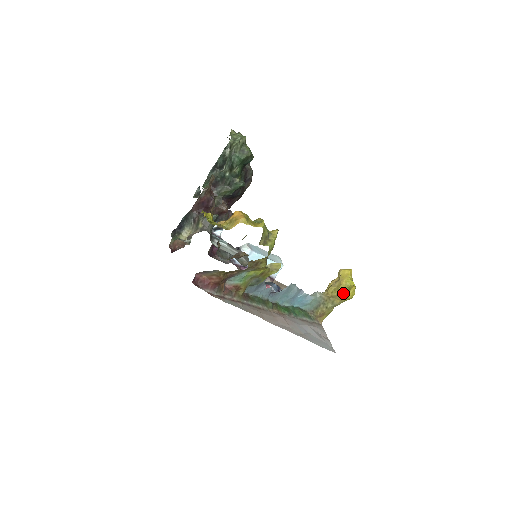
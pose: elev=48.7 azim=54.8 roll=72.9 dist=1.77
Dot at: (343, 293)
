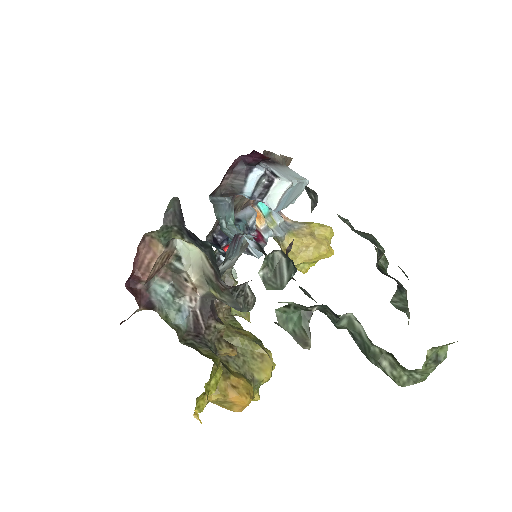
Dot at: occluded
